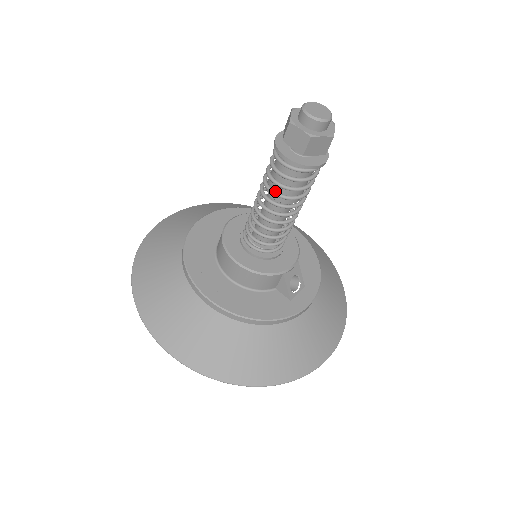
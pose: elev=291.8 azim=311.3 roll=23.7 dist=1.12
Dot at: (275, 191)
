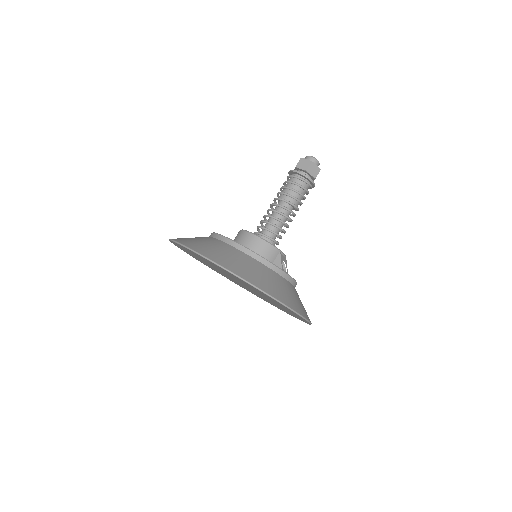
Dot at: (286, 193)
